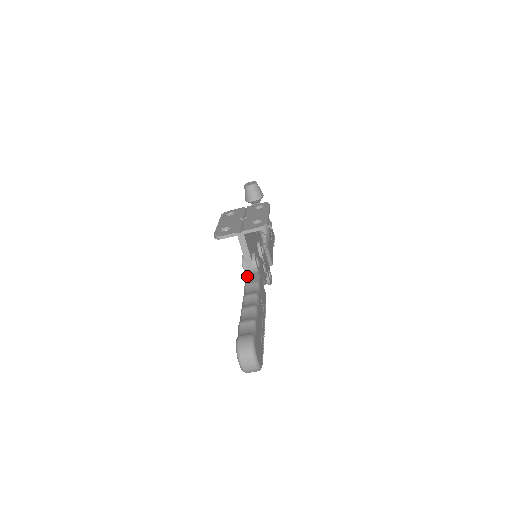
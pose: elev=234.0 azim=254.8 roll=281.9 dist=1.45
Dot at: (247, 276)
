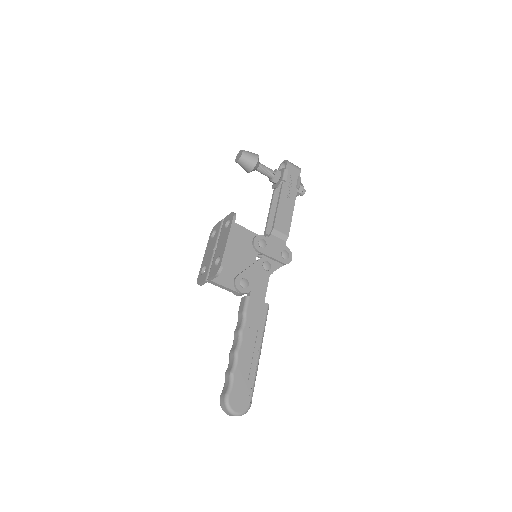
Dot at: occluded
